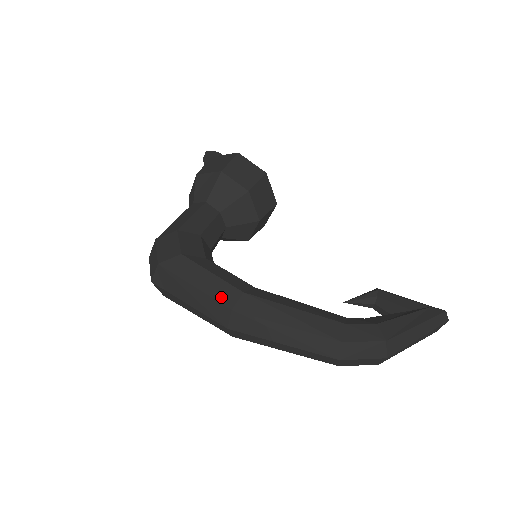
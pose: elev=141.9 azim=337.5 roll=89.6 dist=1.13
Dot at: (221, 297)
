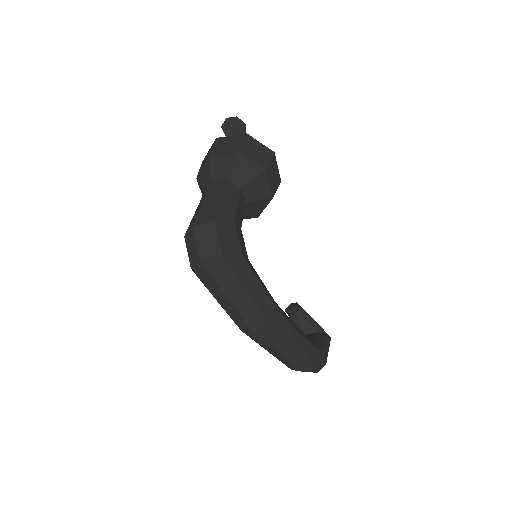
Dot at: (263, 308)
